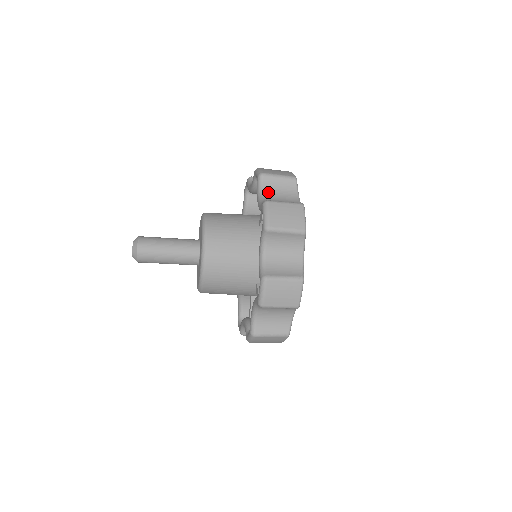
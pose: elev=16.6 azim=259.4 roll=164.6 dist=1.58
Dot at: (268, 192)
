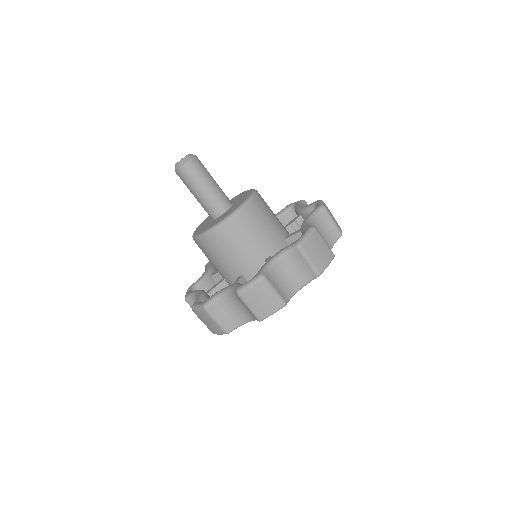
Dot at: occluded
